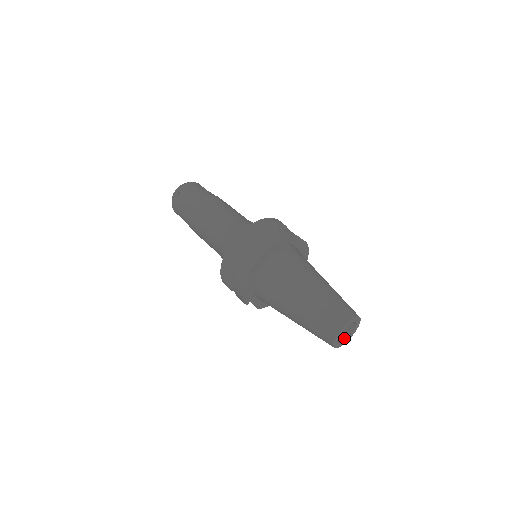
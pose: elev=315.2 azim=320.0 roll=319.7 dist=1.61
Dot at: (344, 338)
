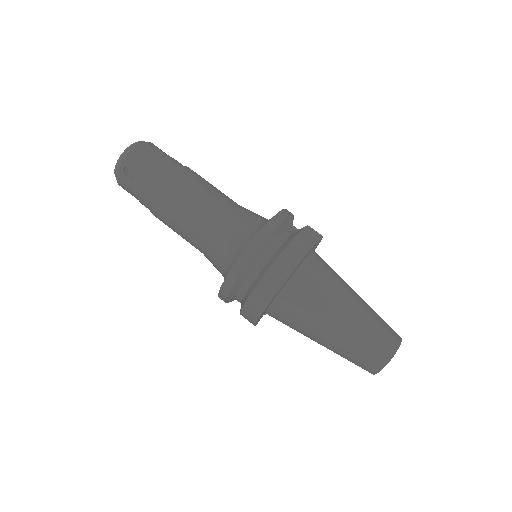
Dot at: occluded
